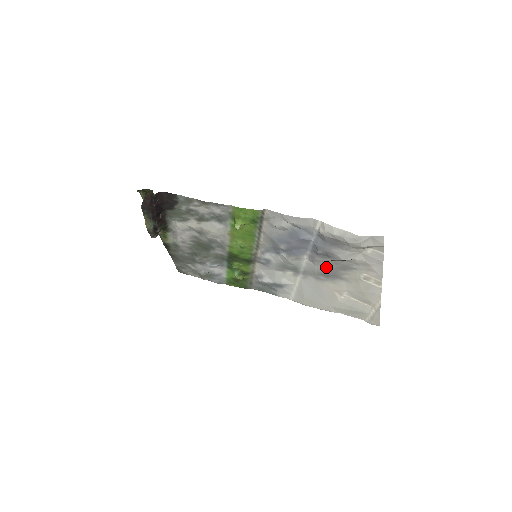
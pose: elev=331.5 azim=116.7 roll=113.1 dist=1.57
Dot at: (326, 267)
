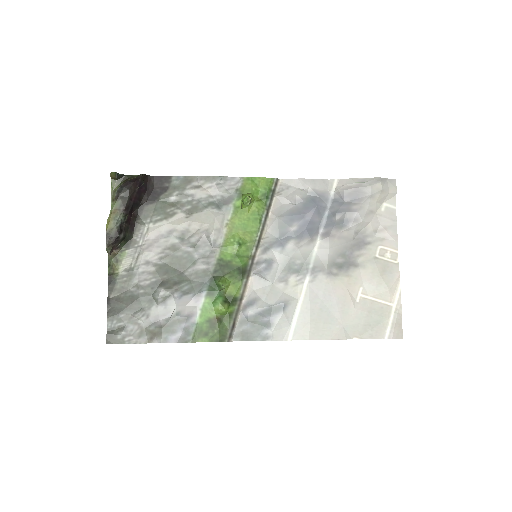
Dot at: (340, 249)
